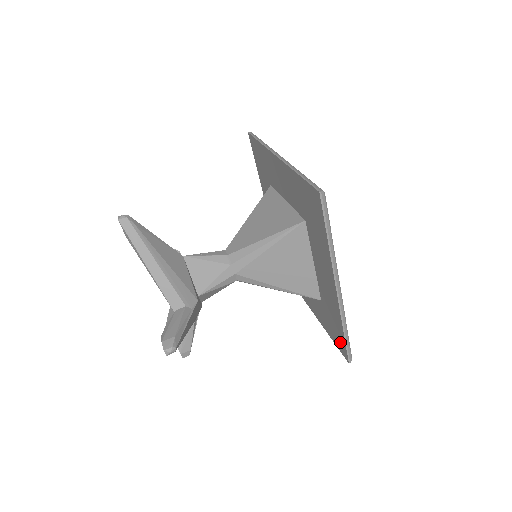
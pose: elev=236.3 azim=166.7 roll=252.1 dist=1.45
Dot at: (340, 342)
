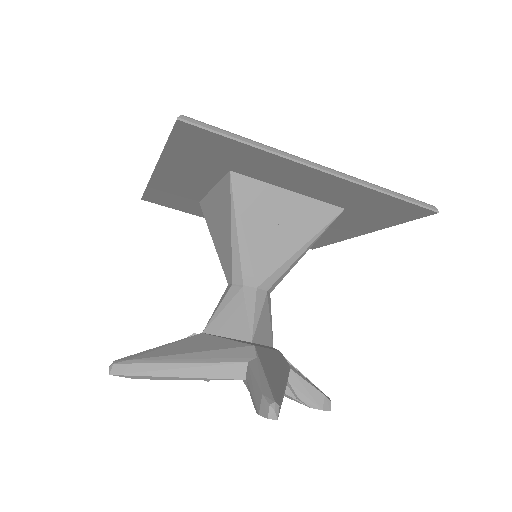
Dot at: (405, 210)
